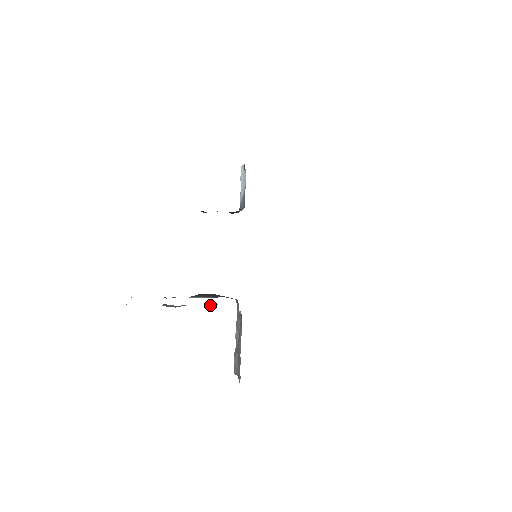
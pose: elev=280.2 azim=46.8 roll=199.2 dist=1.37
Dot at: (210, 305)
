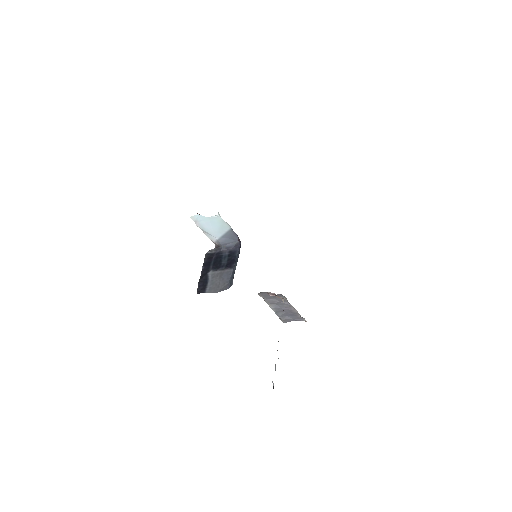
Dot at: occluded
